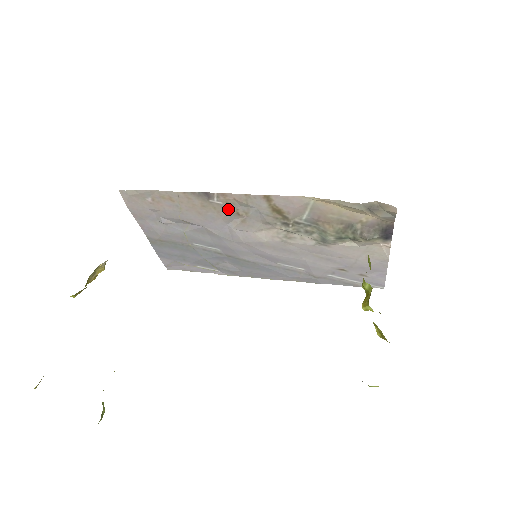
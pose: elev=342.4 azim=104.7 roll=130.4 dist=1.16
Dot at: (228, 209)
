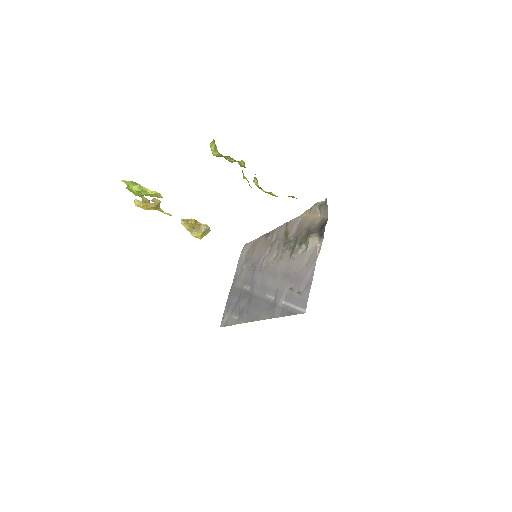
Dot at: (270, 242)
